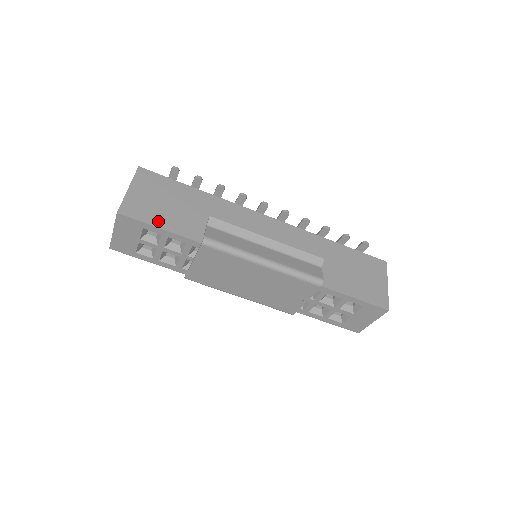
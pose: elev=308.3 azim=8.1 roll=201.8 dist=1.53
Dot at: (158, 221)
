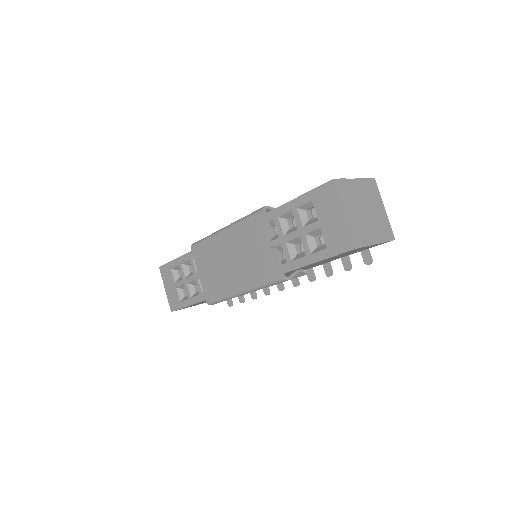
Dot at: occluded
